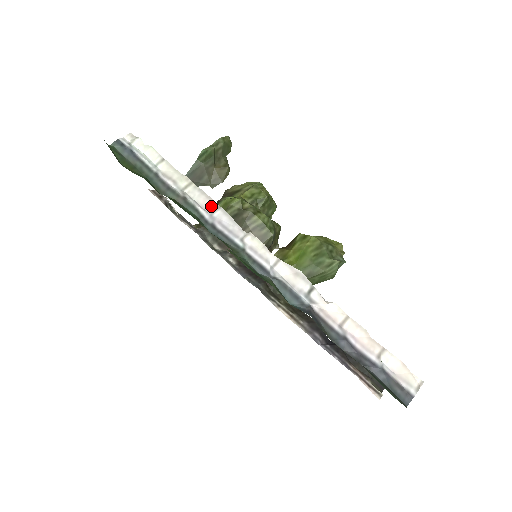
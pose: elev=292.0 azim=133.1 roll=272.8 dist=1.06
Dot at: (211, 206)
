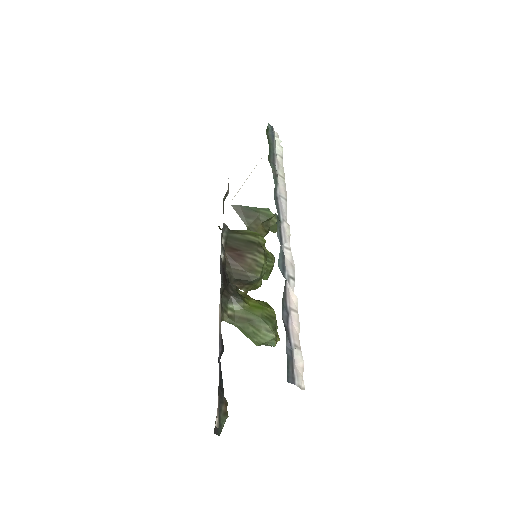
Dot at: (284, 194)
